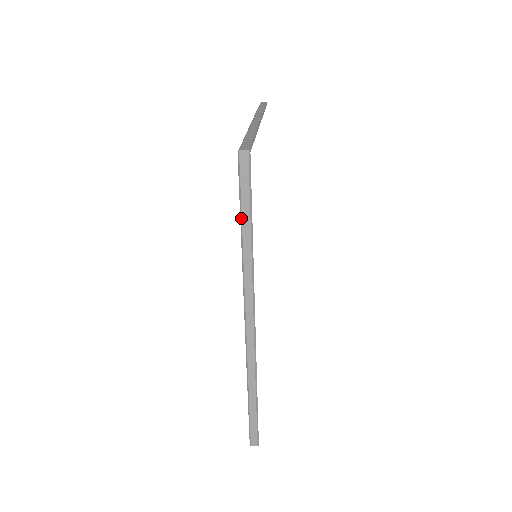
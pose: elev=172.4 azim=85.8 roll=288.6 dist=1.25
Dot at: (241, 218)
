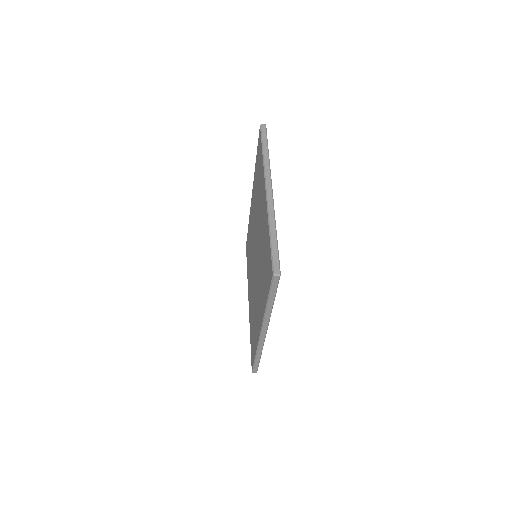
Dot at: (269, 298)
